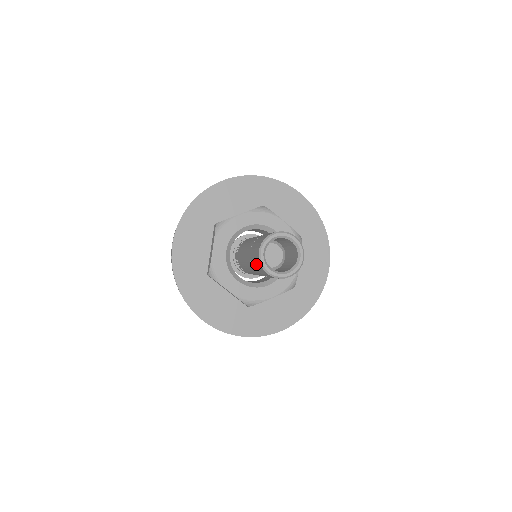
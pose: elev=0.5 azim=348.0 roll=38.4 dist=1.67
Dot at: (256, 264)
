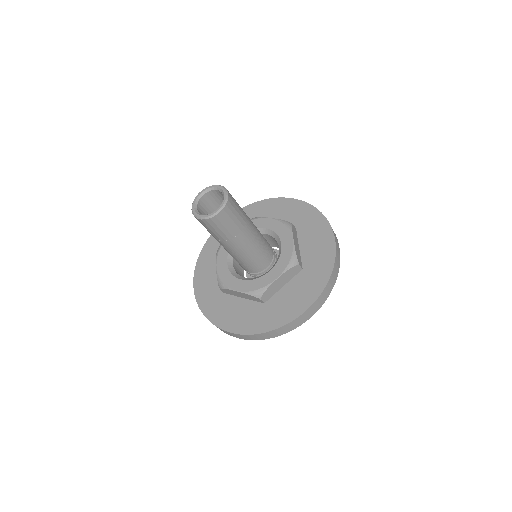
Dot at: occluded
